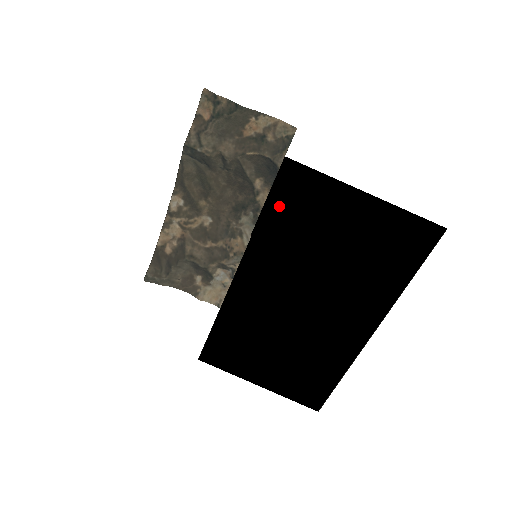
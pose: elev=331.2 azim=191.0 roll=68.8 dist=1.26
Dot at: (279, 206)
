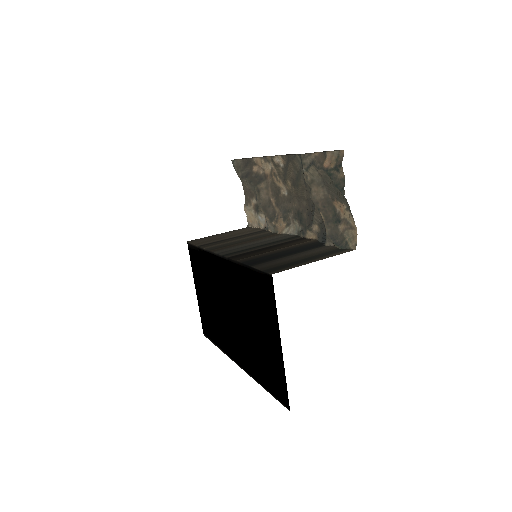
Dot at: (254, 278)
